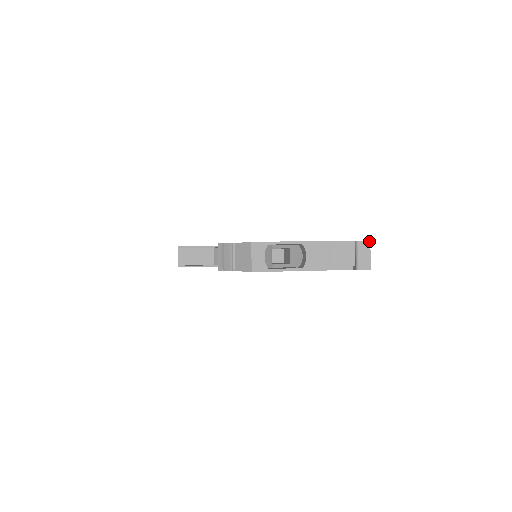
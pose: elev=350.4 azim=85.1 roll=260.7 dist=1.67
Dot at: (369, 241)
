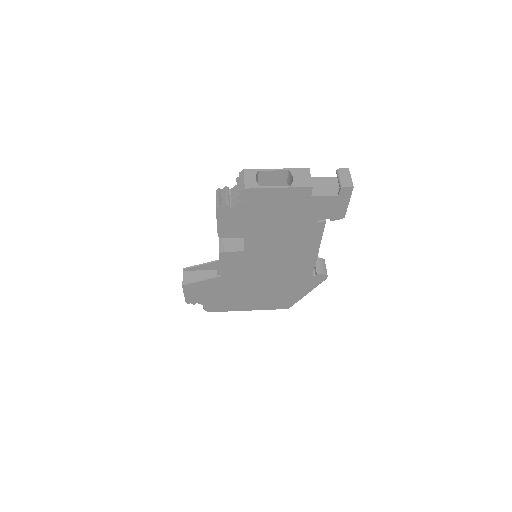
Dot at: (348, 169)
